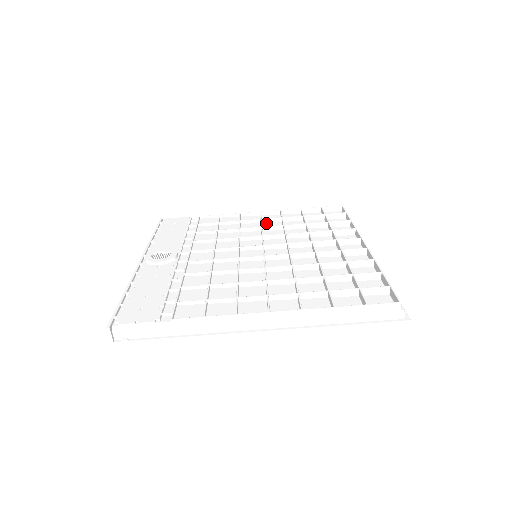
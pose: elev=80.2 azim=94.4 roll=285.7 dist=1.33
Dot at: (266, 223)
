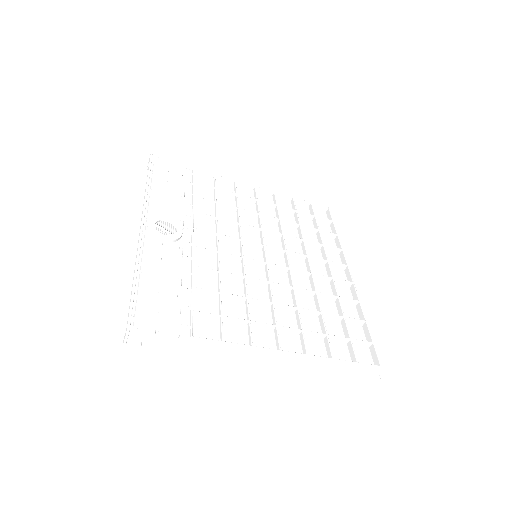
Dot at: (261, 206)
